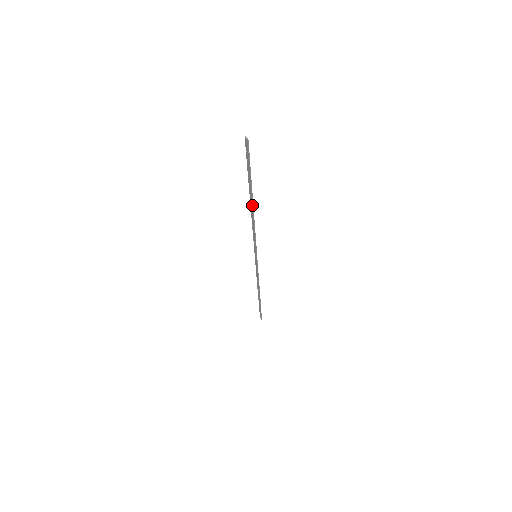
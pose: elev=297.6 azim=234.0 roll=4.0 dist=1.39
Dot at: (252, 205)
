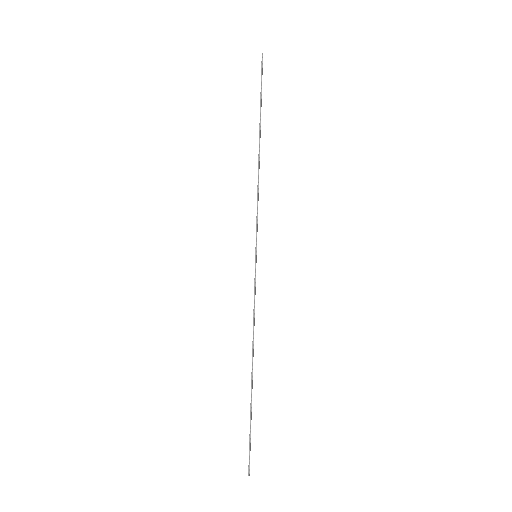
Dot at: (259, 146)
